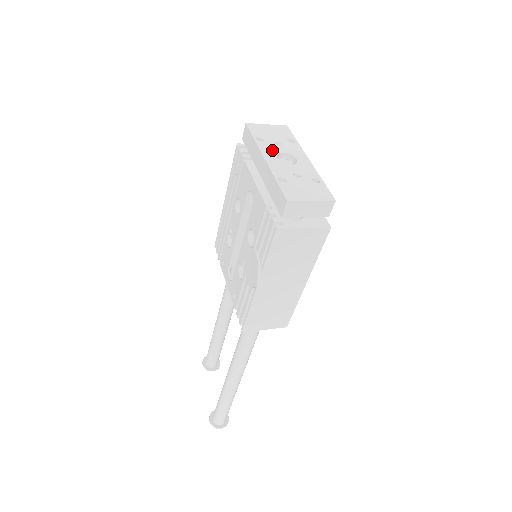
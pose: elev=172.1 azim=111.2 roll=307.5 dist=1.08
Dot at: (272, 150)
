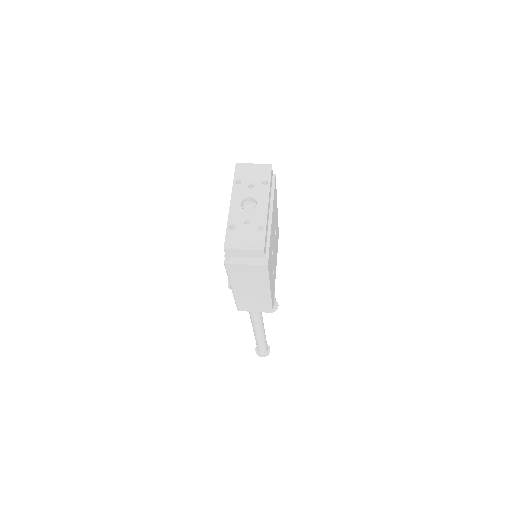
Dot at: (241, 194)
